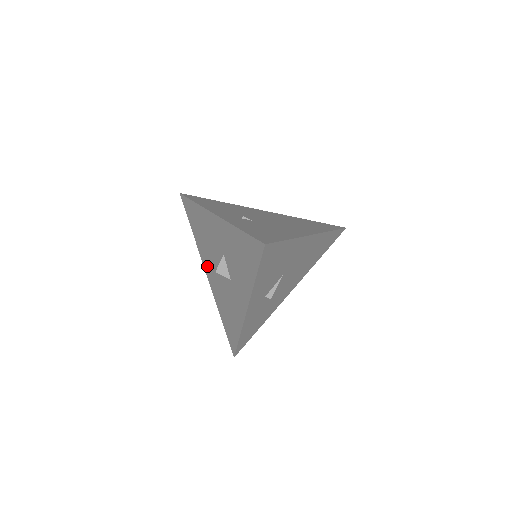
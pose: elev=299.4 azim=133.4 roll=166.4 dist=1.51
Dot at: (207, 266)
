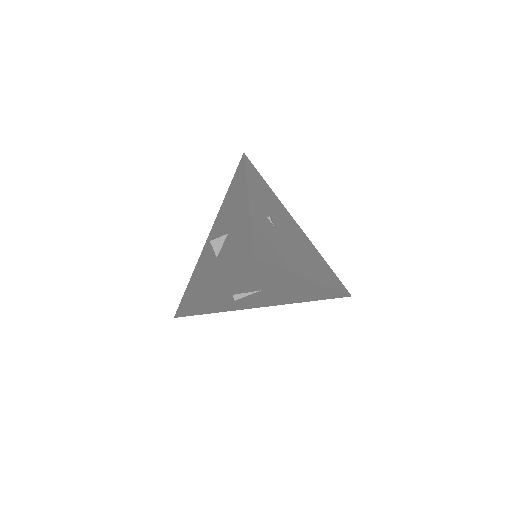
Dot at: (214, 229)
